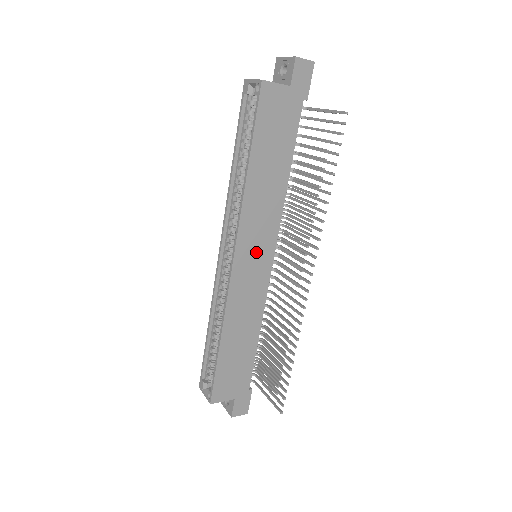
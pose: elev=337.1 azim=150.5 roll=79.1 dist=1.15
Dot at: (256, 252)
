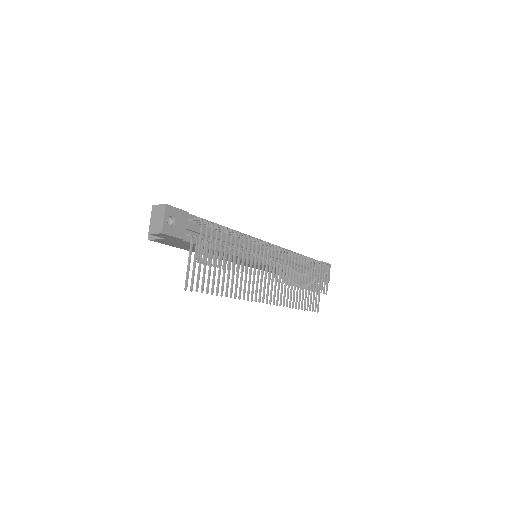
Dot at: occluded
